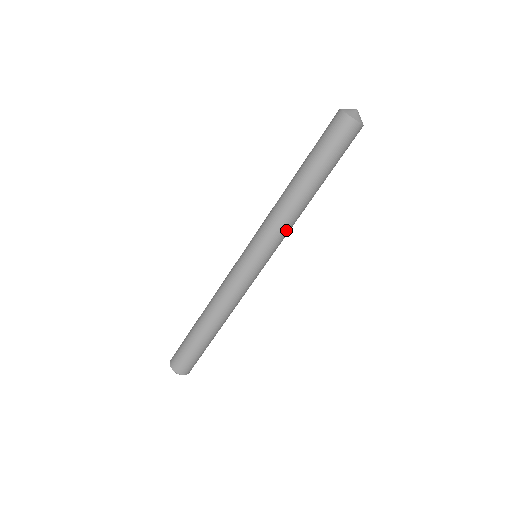
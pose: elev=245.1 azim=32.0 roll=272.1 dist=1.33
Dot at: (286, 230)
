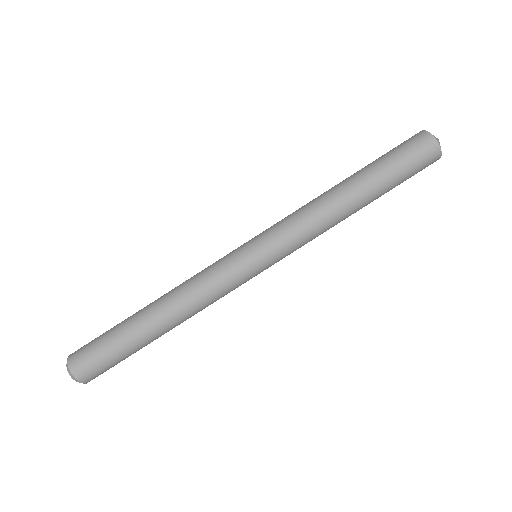
Dot at: (311, 238)
